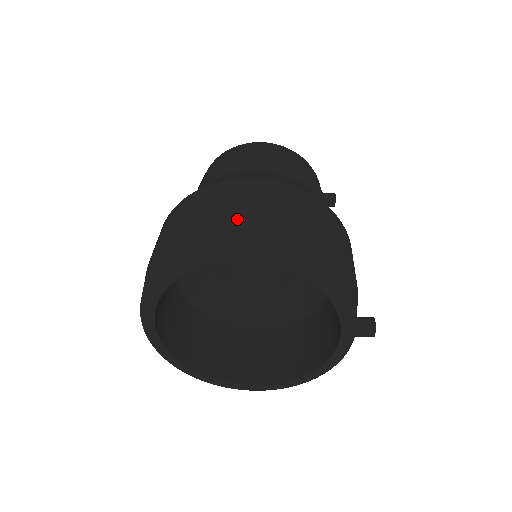
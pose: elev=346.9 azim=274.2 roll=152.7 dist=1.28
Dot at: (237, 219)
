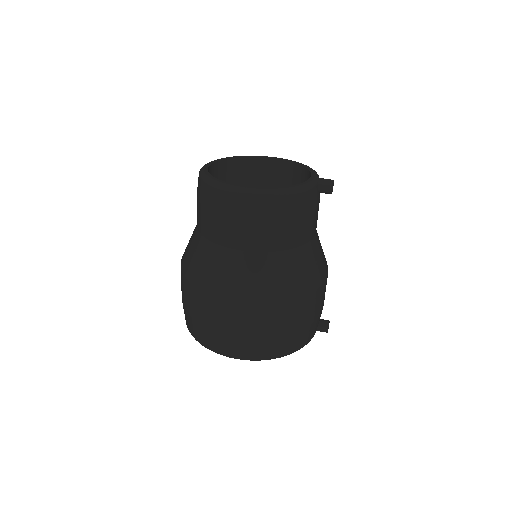
Dot at: (229, 341)
